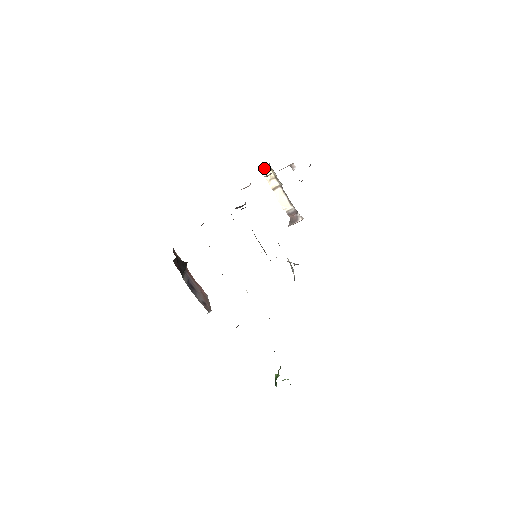
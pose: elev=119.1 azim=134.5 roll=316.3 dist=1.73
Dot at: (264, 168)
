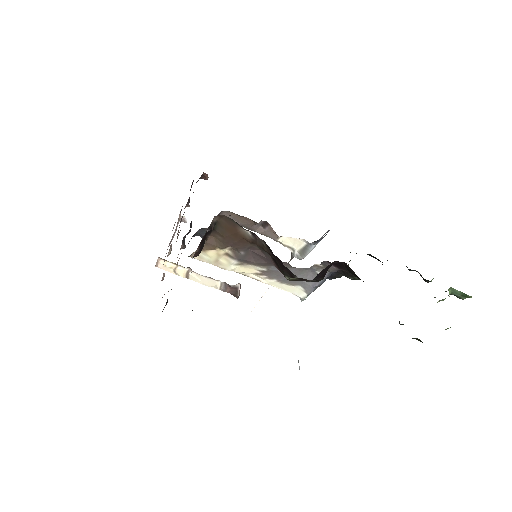
Dot at: (158, 265)
